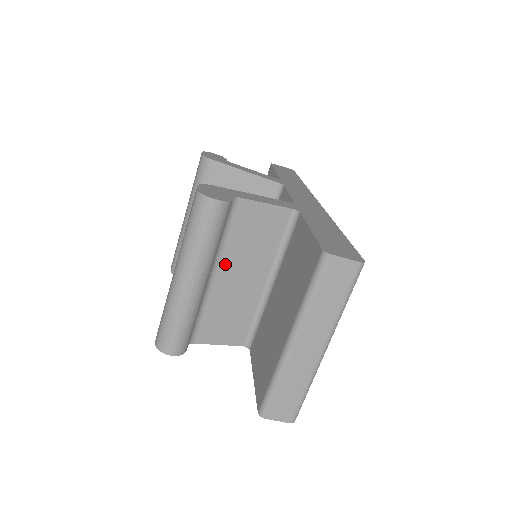
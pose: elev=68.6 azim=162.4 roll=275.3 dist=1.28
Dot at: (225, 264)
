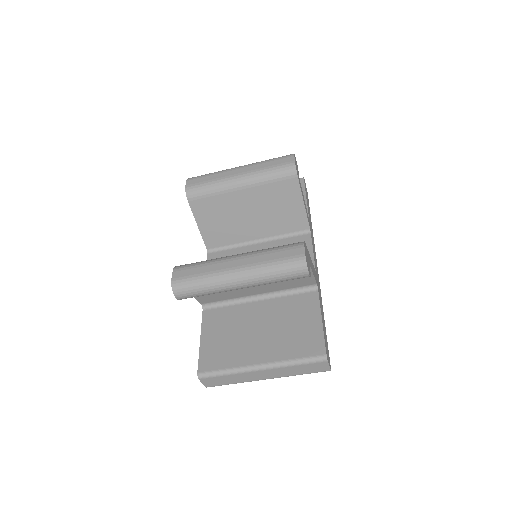
Dot at: occluded
